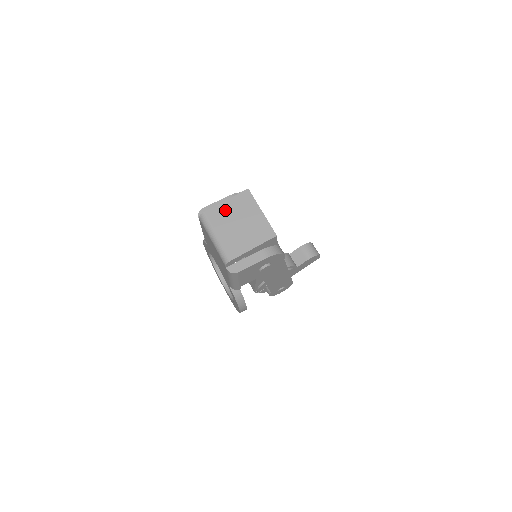
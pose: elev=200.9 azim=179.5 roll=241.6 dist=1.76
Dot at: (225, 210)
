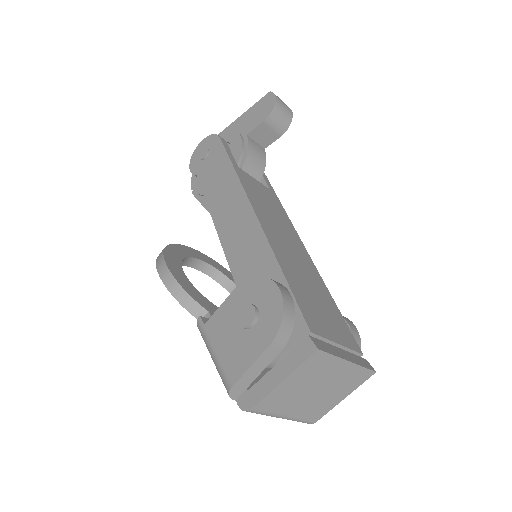
Dot at: (287, 391)
